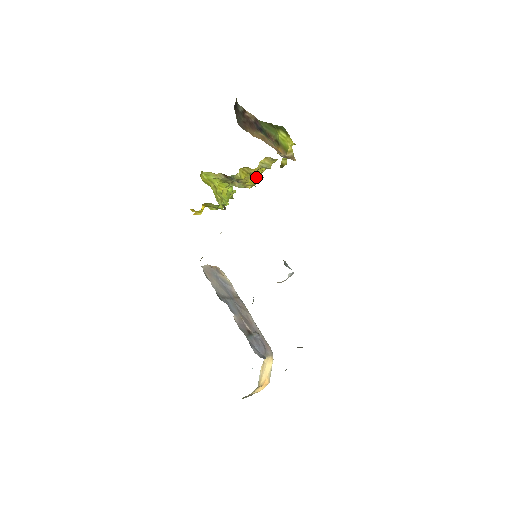
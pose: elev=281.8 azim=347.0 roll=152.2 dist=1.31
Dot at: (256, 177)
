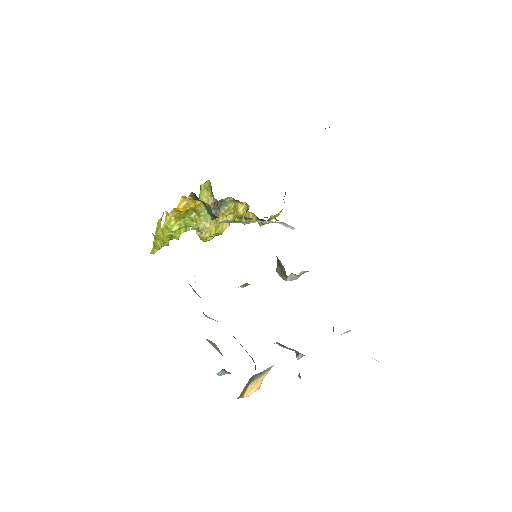
Dot at: (222, 229)
